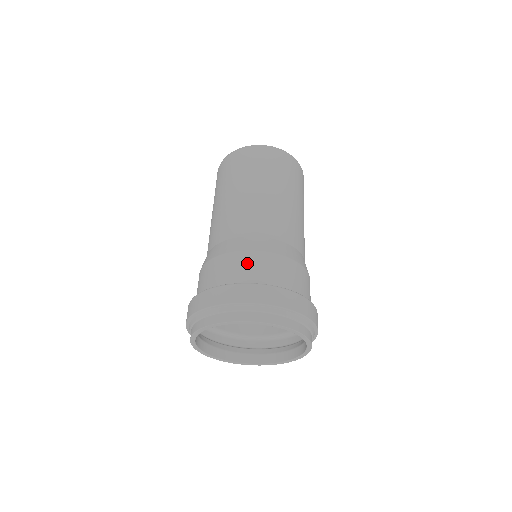
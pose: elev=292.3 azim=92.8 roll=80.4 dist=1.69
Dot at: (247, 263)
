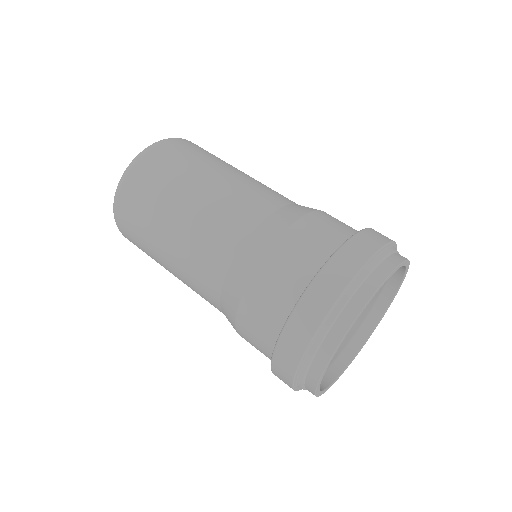
Dot at: (299, 243)
